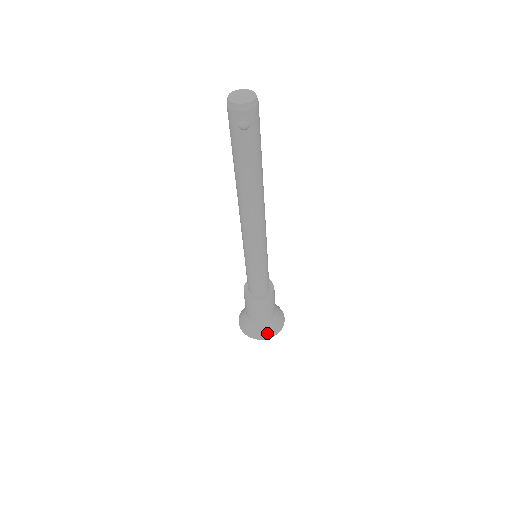
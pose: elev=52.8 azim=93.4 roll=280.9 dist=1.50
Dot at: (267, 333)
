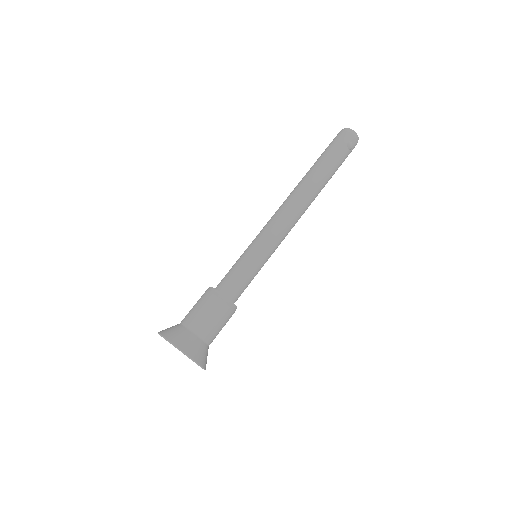
Dot at: (202, 358)
